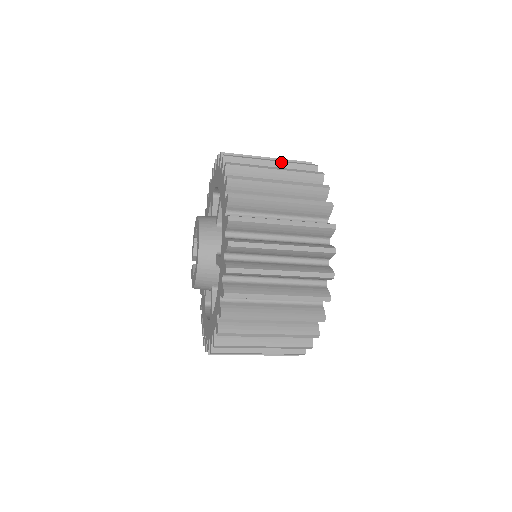
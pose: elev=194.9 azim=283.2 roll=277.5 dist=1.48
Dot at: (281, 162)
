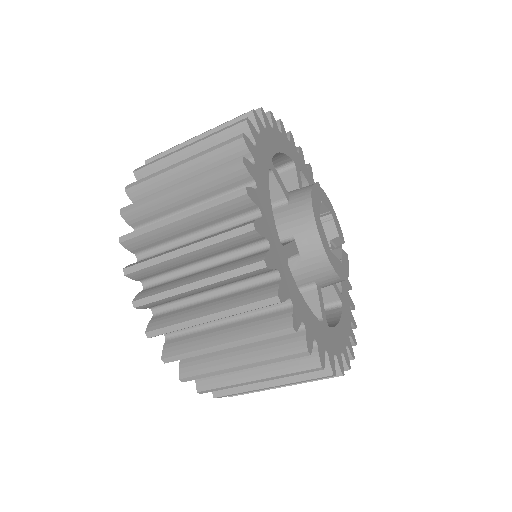
Dot at: (206, 132)
